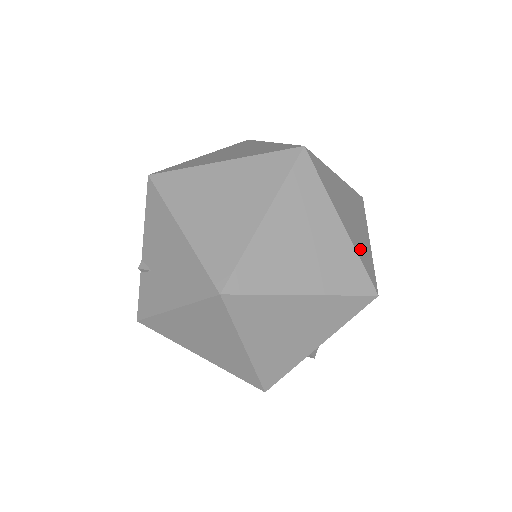
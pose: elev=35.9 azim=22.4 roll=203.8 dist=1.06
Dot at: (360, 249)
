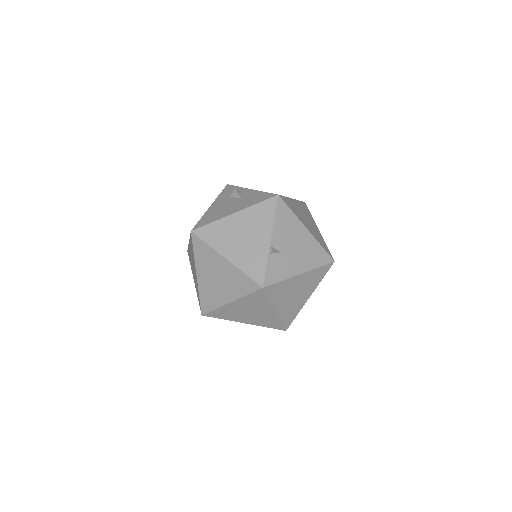
Dot at: occluded
